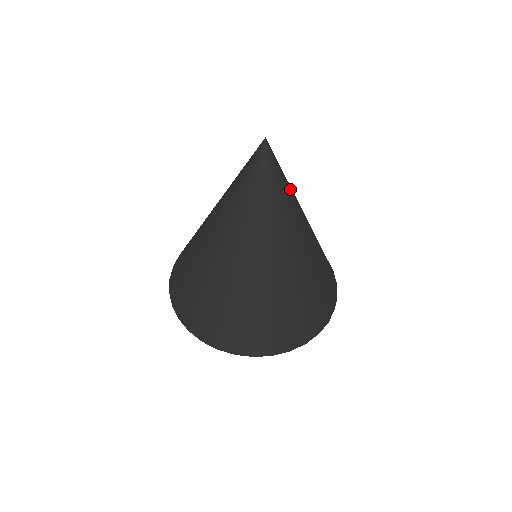
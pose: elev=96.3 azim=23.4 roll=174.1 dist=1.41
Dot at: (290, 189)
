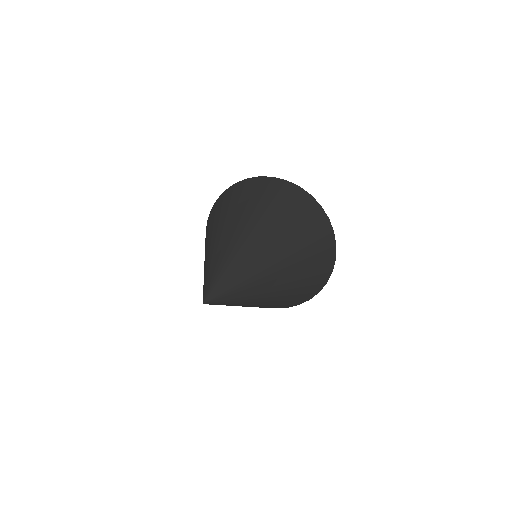
Dot at: (246, 281)
